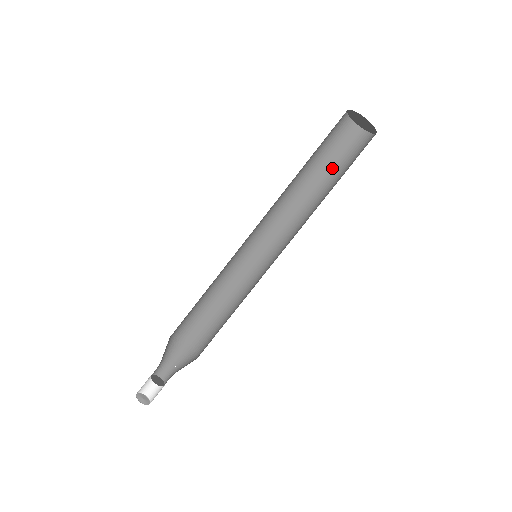
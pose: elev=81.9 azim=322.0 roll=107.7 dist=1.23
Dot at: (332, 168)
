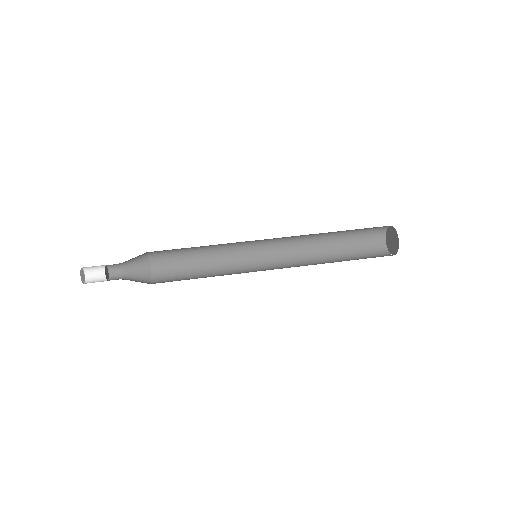
Dot at: occluded
